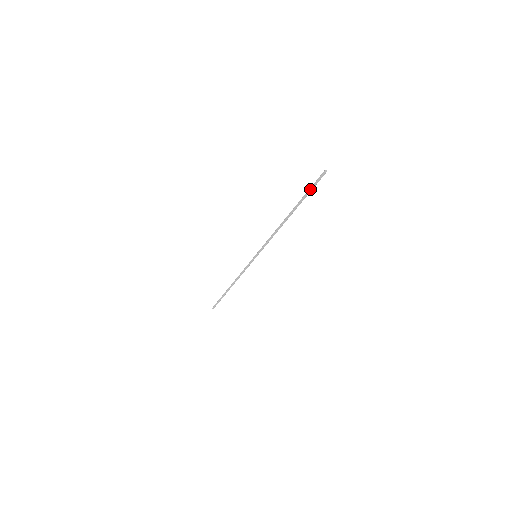
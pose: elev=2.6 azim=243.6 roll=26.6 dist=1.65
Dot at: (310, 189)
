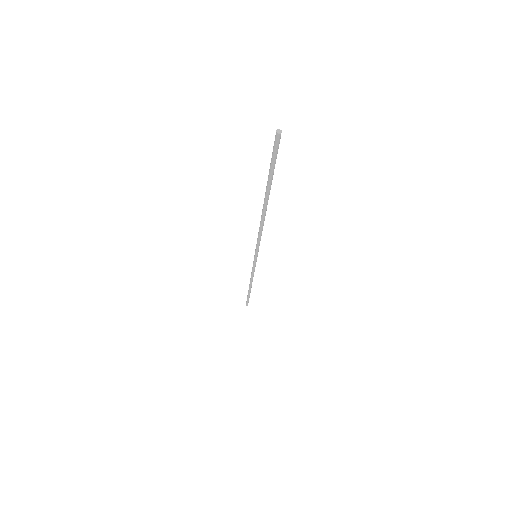
Dot at: (270, 165)
